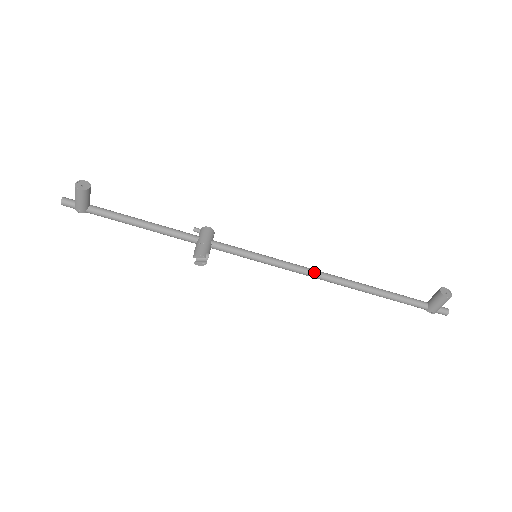
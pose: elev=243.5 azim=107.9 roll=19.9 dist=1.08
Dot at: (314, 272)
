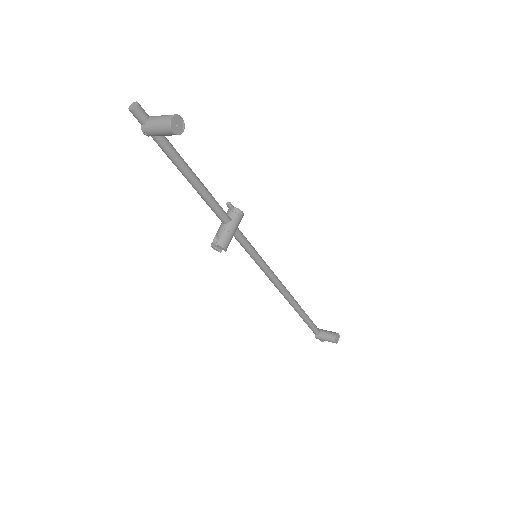
Dot at: (281, 287)
